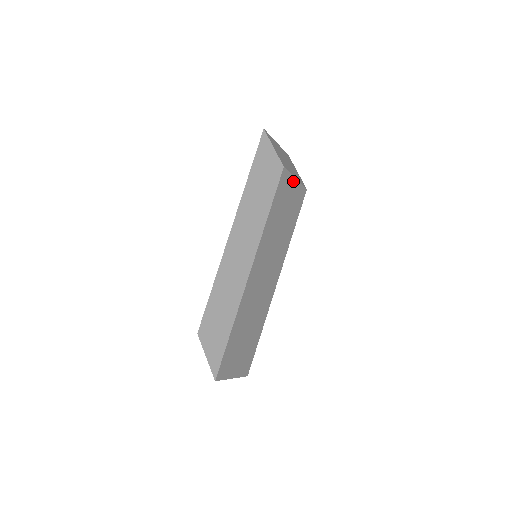
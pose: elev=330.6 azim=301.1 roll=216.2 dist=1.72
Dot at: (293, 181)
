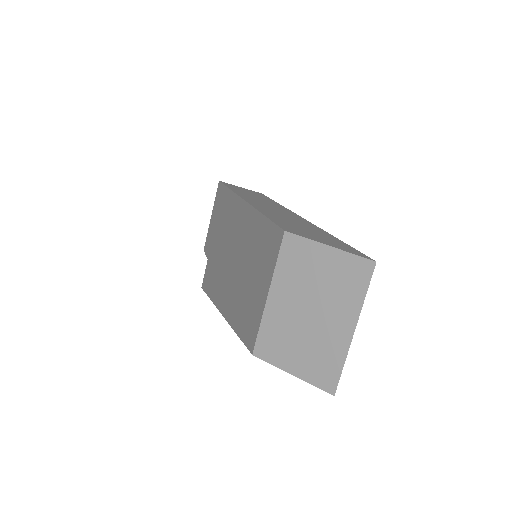
Dot at: occluded
